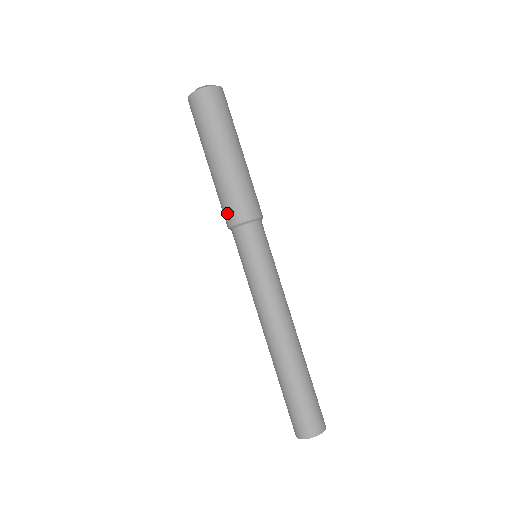
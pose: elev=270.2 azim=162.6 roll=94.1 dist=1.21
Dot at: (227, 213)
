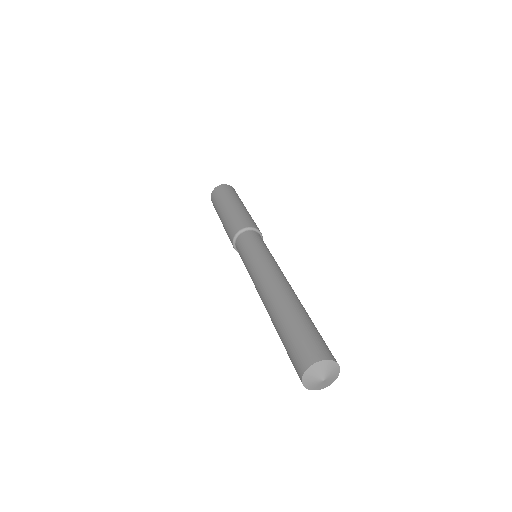
Dot at: (231, 233)
